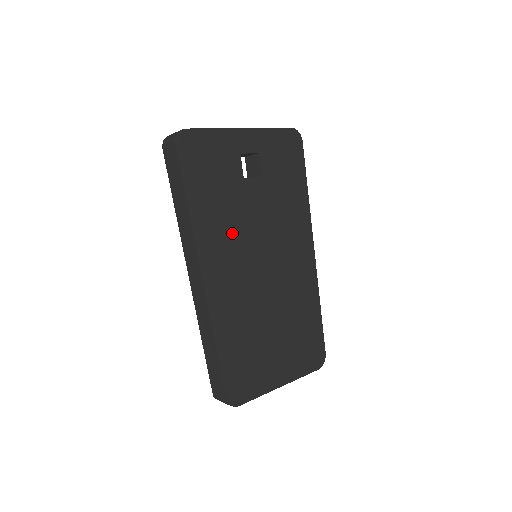
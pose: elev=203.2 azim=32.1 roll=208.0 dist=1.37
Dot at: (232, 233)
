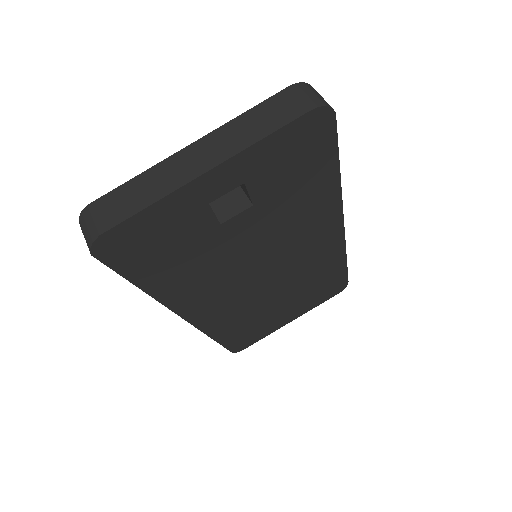
Dot at: (214, 275)
